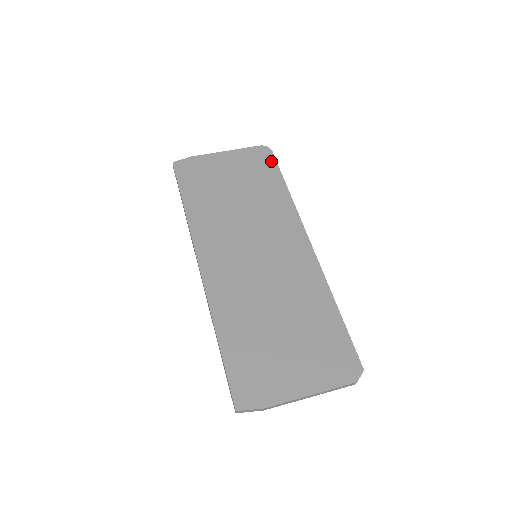
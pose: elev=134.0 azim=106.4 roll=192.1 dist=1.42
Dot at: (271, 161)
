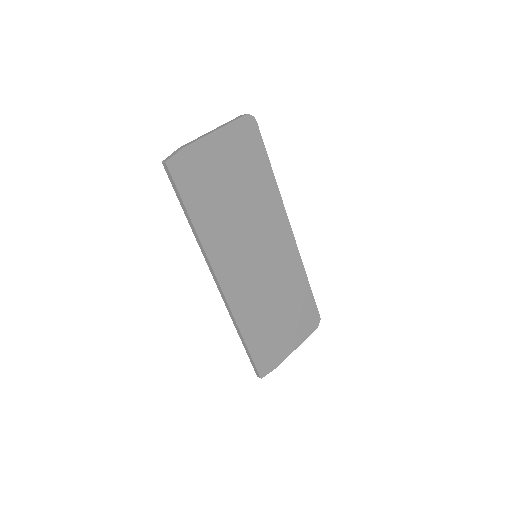
Dot at: (257, 138)
